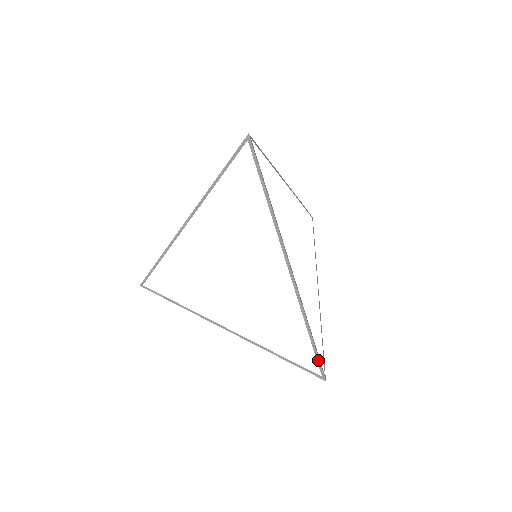
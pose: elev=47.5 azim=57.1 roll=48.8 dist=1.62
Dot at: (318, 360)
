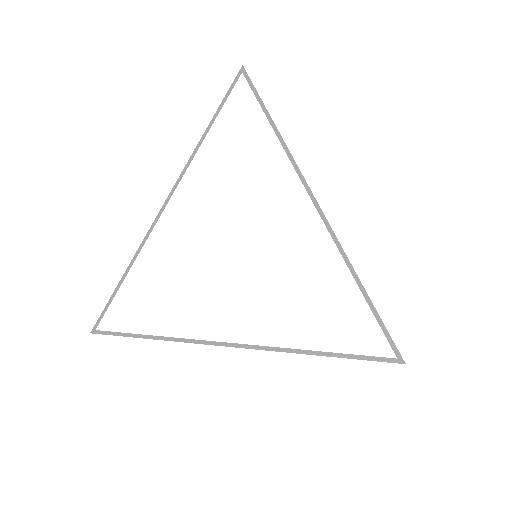
Dot at: (385, 330)
